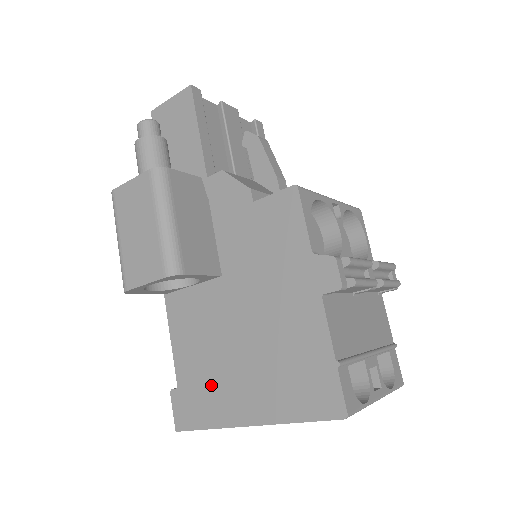
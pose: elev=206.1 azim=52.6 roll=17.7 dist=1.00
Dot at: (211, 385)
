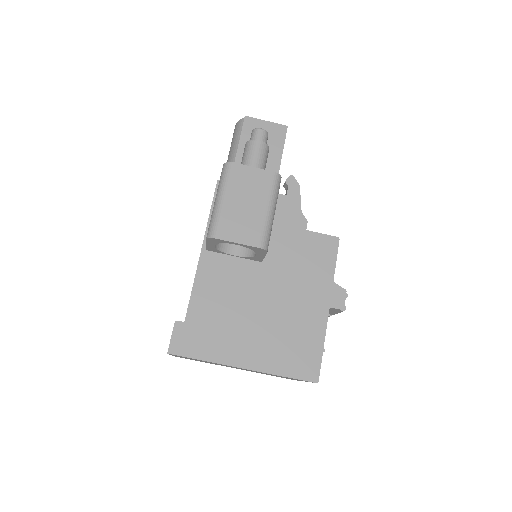
Dot at: (220, 330)
